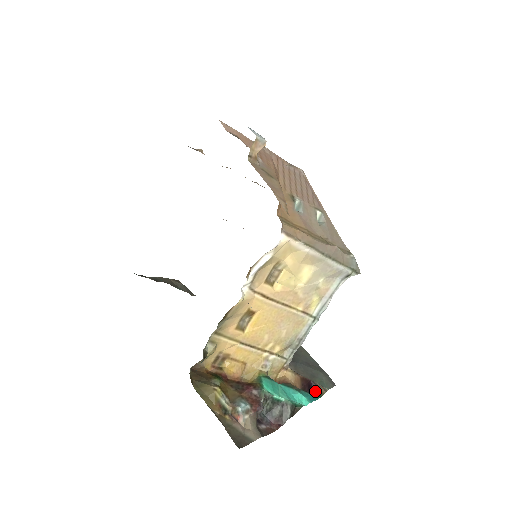
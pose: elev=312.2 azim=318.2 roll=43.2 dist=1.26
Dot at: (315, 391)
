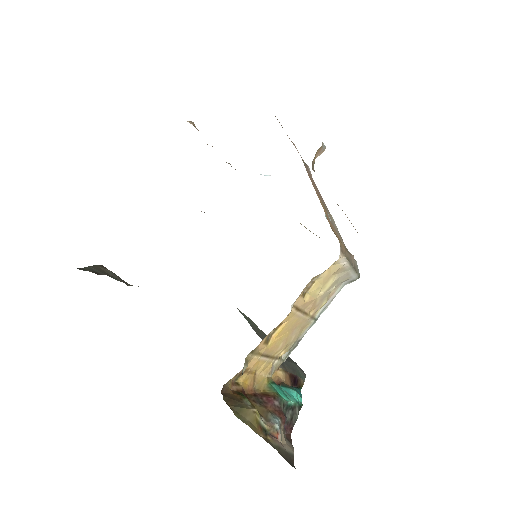
Dot at: (298, 384)
